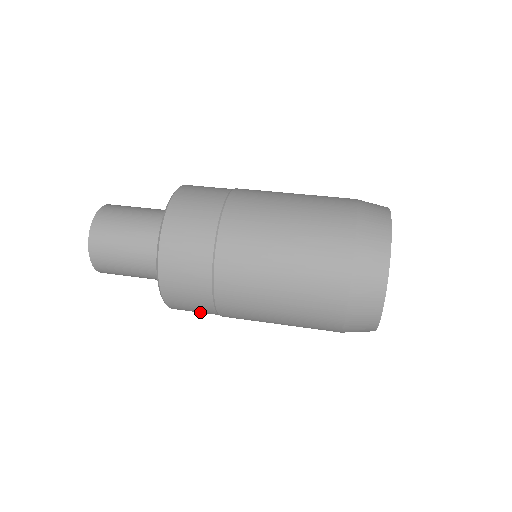
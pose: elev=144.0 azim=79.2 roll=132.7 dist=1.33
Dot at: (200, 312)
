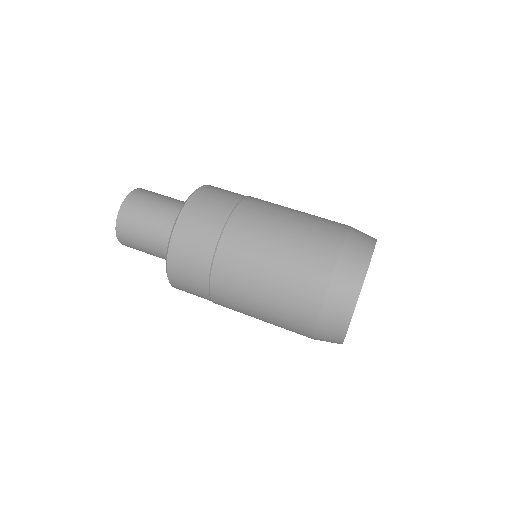
Dot at: occluded
